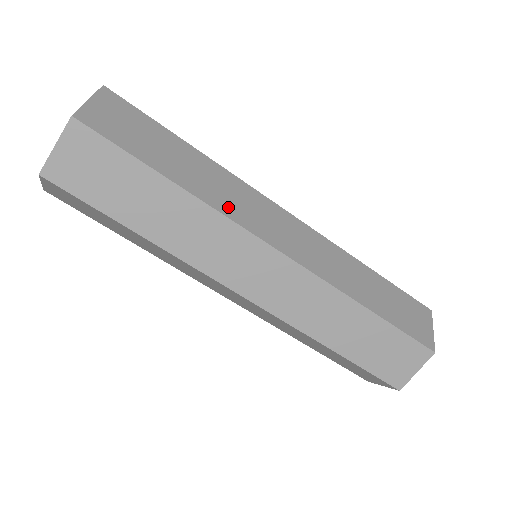
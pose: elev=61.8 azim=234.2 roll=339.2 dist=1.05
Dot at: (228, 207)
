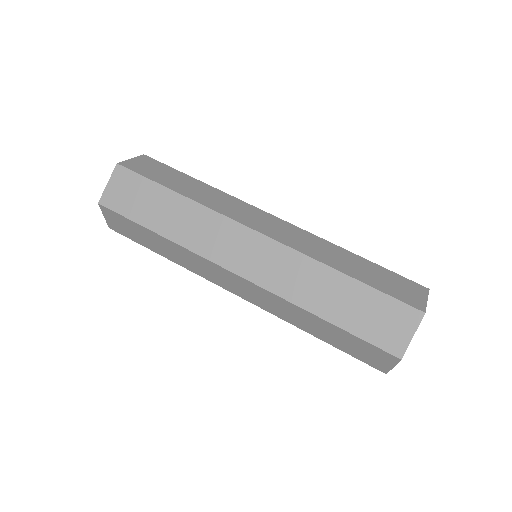
Dot at: occluded
